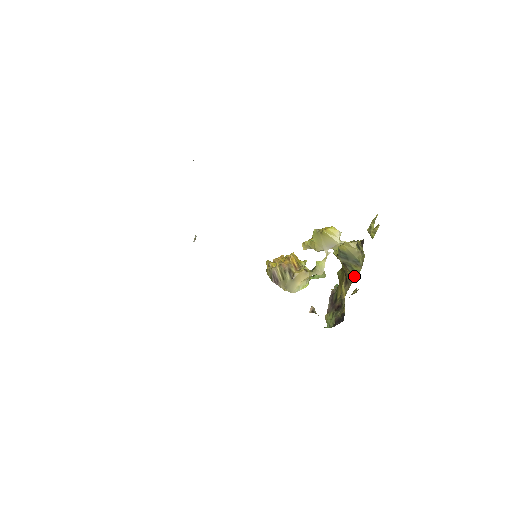
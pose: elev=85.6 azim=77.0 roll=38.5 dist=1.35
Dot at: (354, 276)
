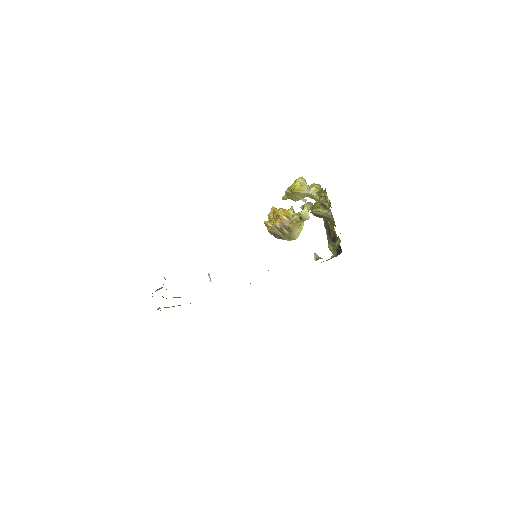
Dot at: occluded
